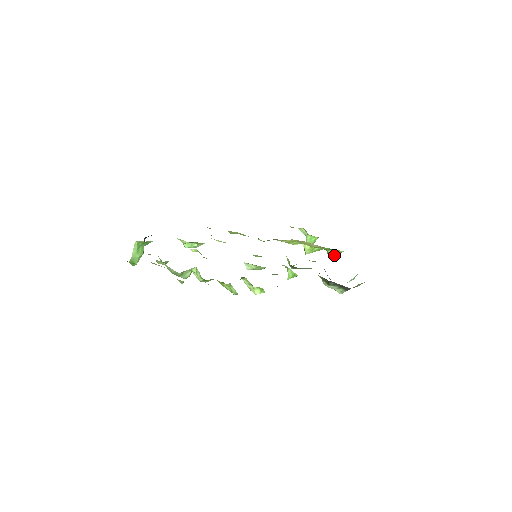
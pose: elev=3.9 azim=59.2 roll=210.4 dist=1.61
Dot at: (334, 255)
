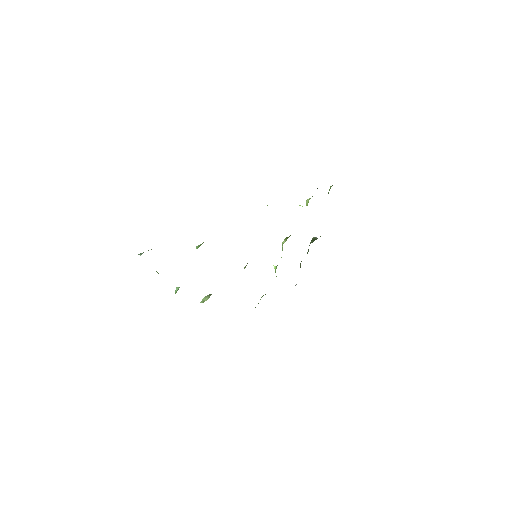
Dot at: occluded
